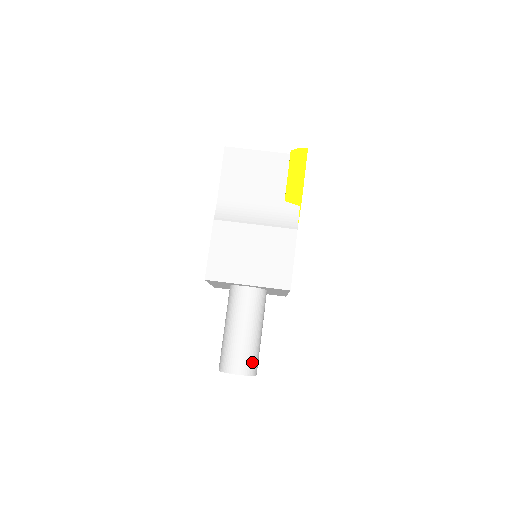
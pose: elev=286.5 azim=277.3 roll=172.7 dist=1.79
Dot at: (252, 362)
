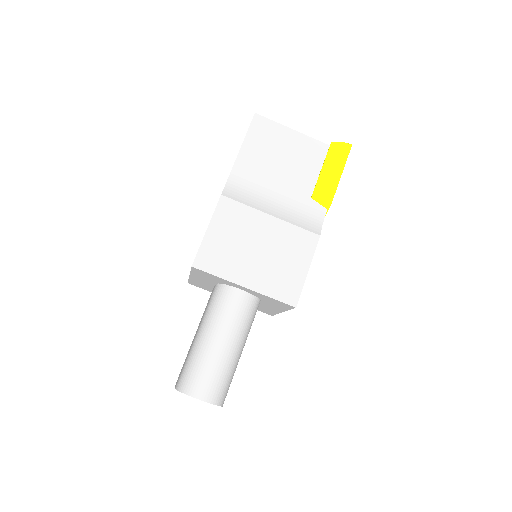
Dot at: (223, 388)
